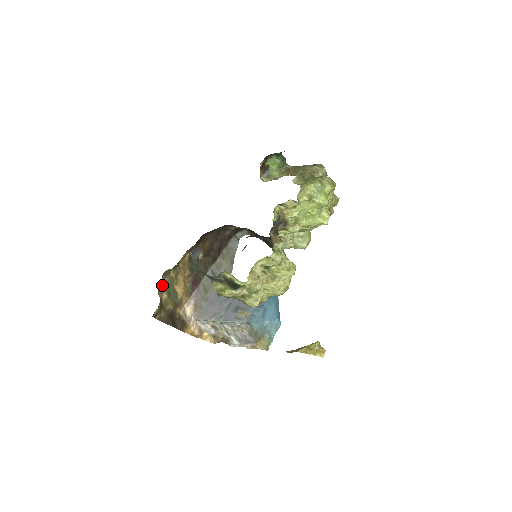
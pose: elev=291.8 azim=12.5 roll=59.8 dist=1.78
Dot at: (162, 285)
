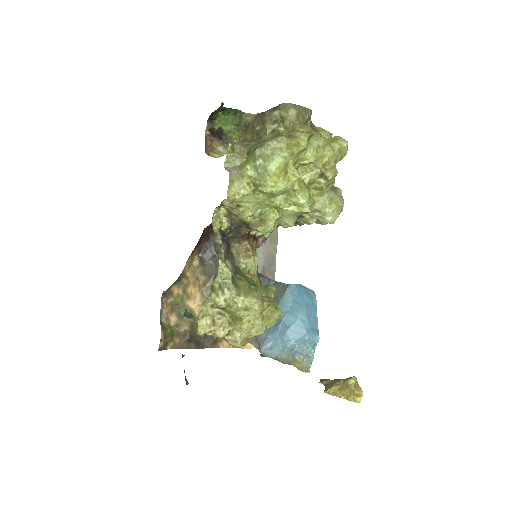
Dot at: (165, 309)
